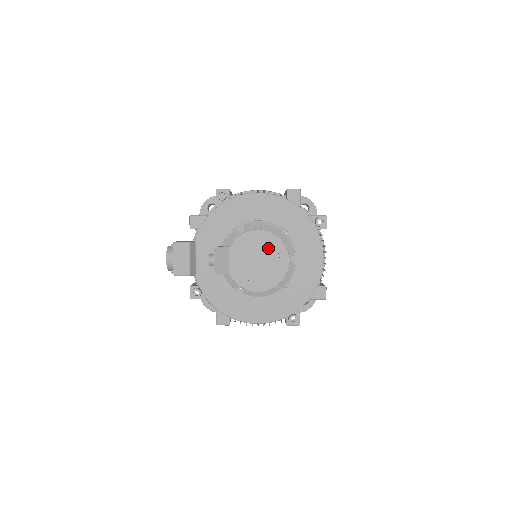
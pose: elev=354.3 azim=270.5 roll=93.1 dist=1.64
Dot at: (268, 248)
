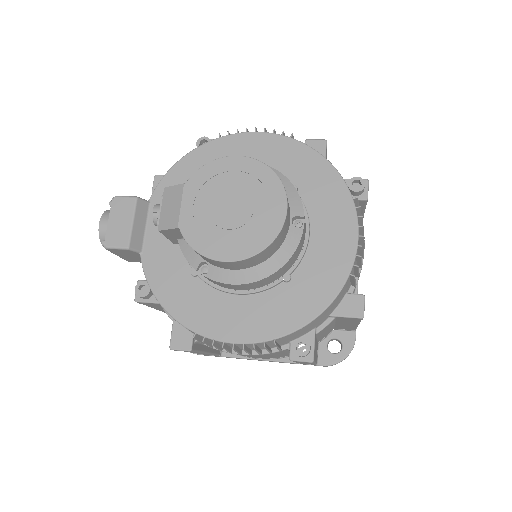
Dot at: (251, 186)
